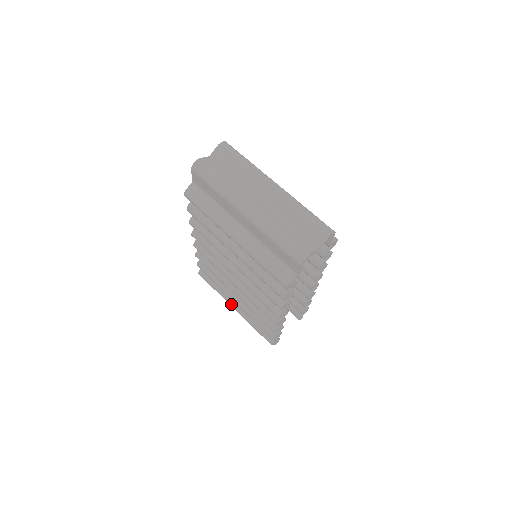
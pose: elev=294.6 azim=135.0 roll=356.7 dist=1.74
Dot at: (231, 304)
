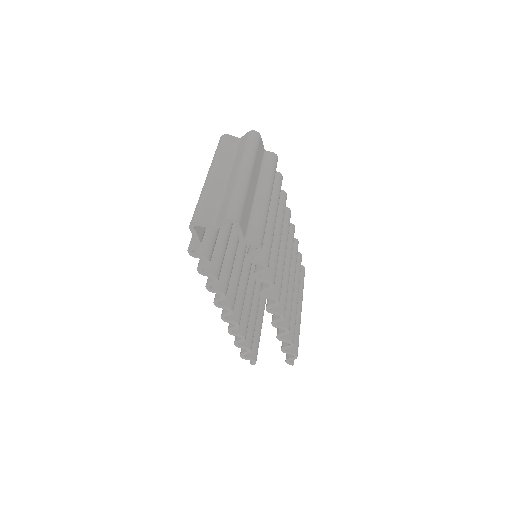
Dot at: occluded
